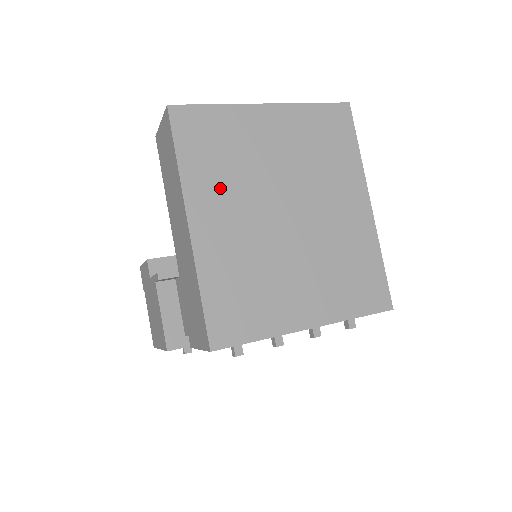
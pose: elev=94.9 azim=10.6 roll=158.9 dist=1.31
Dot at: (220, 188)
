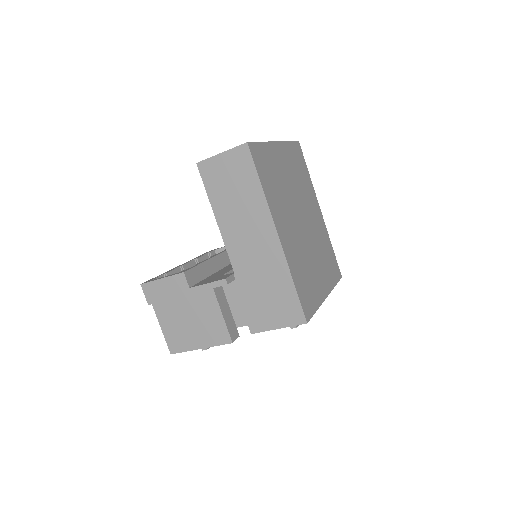
Dot at: (280, 205)
